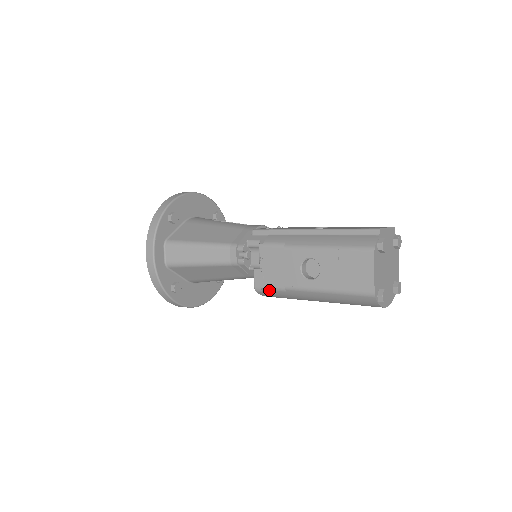
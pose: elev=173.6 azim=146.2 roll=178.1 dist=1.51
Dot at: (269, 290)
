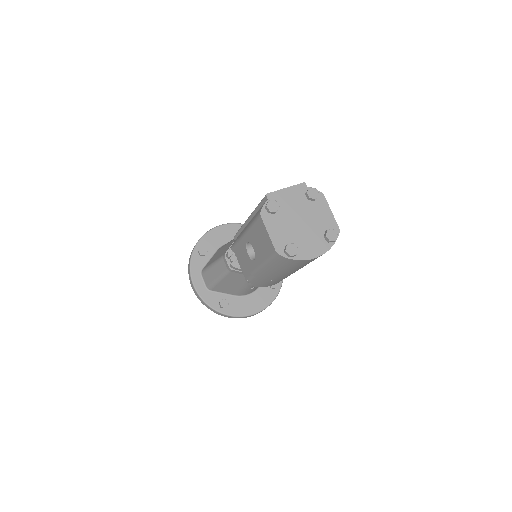
Dot at: (250, 281)
